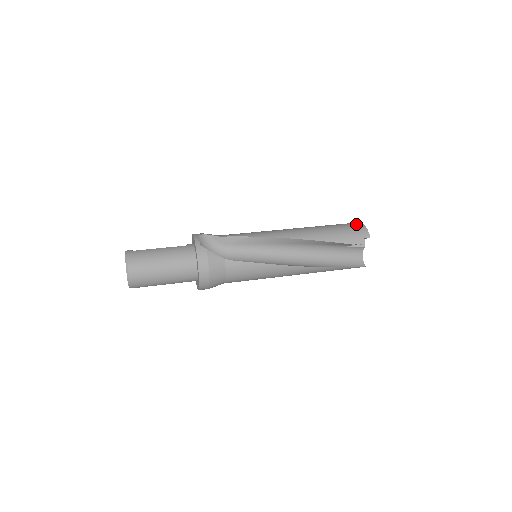
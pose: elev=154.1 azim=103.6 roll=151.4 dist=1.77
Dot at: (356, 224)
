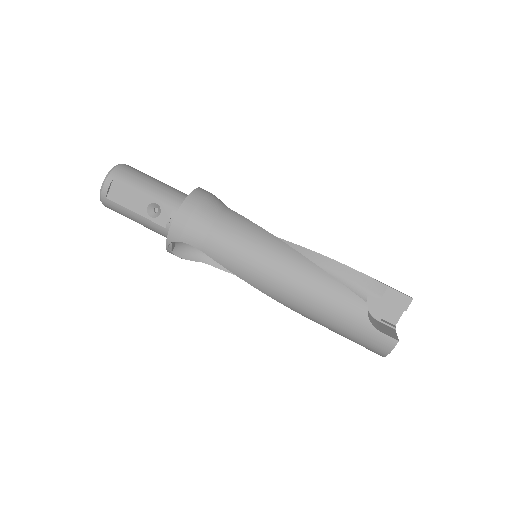
Dot at: (381, 345)
